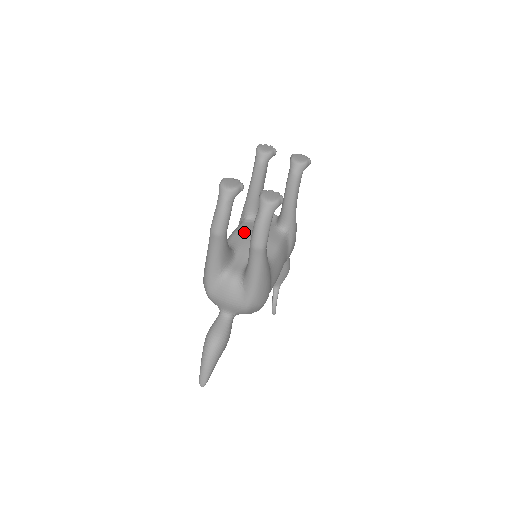
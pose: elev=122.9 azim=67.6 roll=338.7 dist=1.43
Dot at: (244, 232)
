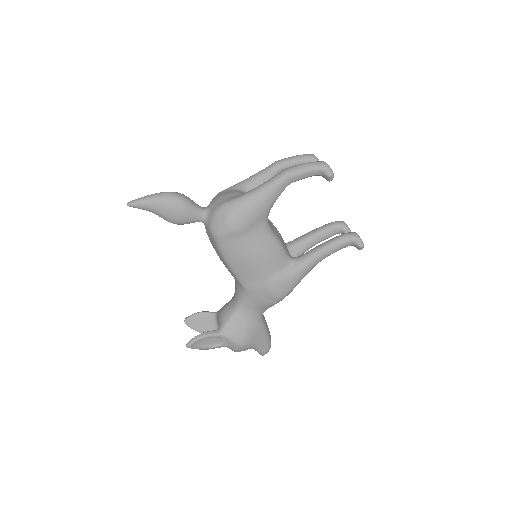
Dot at: occluded
